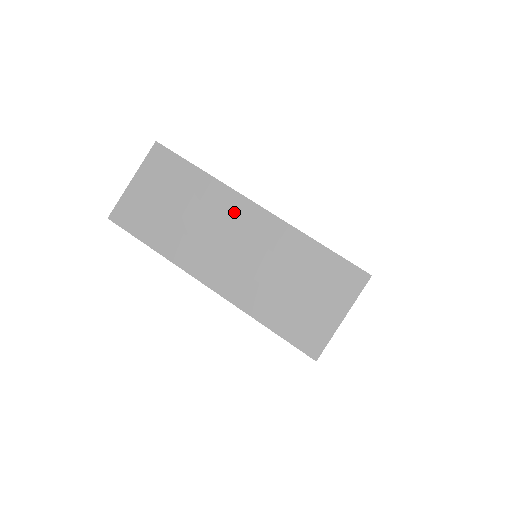
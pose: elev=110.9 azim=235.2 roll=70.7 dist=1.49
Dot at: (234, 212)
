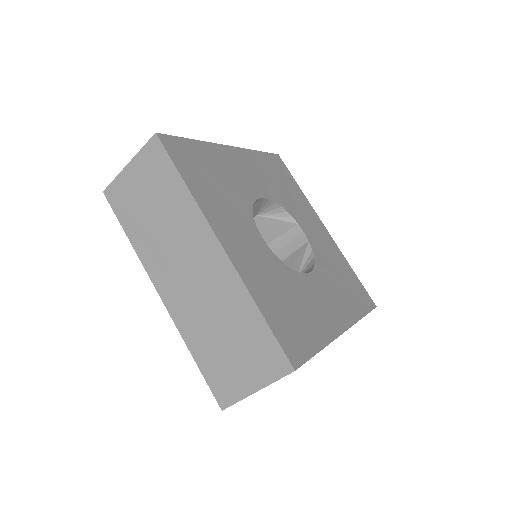
Dot at: (200, 241)
